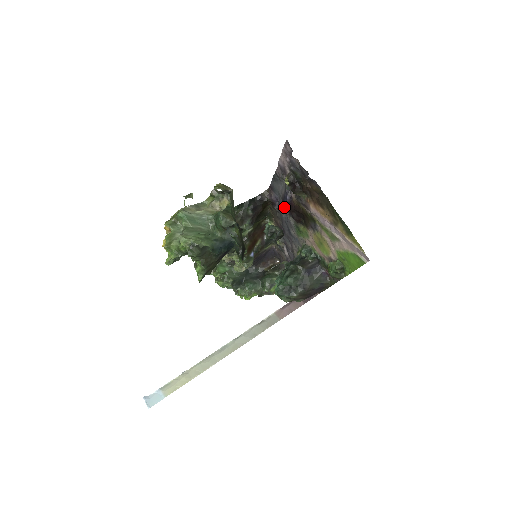
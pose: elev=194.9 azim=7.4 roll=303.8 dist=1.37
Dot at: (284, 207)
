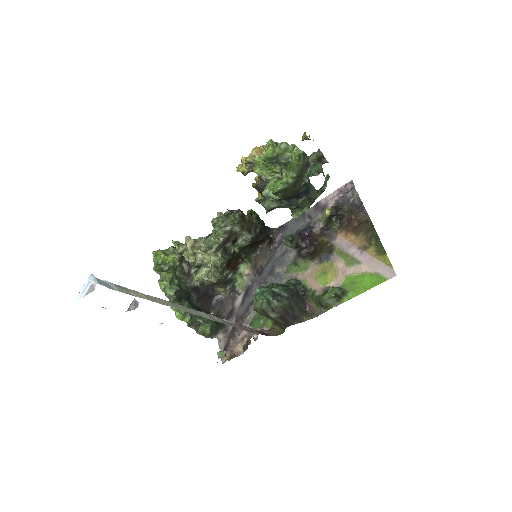
Dot at: occluded
